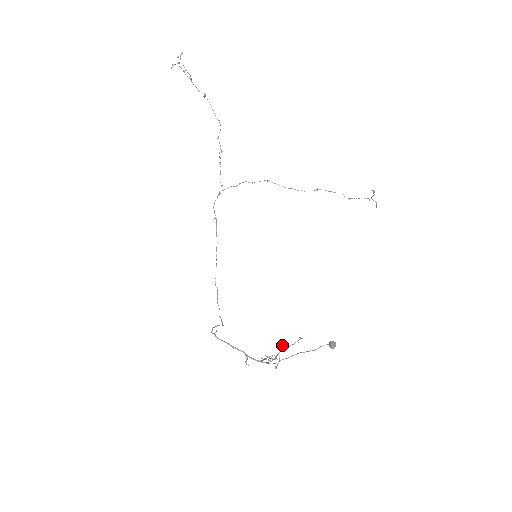
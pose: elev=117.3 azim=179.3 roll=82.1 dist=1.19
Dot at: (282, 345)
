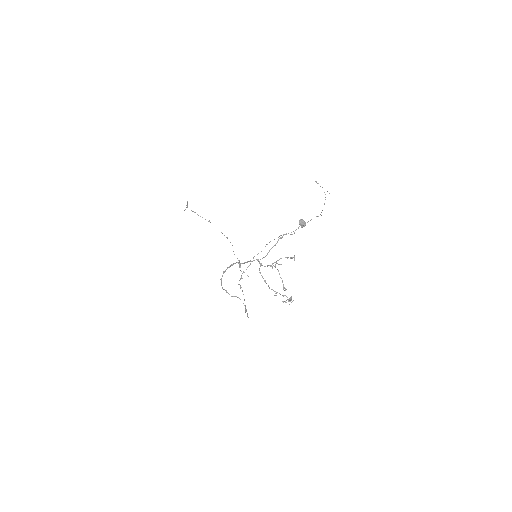
Dot at: (277, 263)
